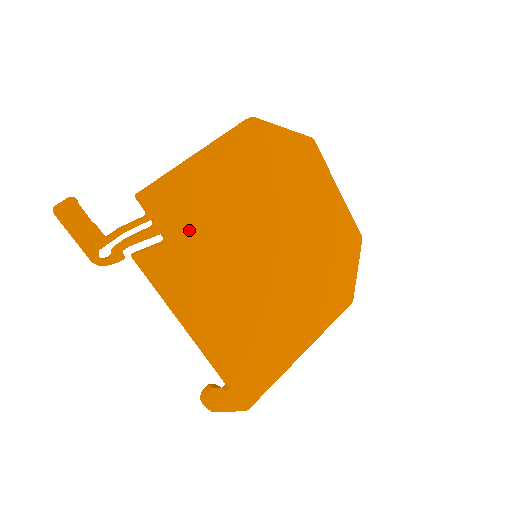
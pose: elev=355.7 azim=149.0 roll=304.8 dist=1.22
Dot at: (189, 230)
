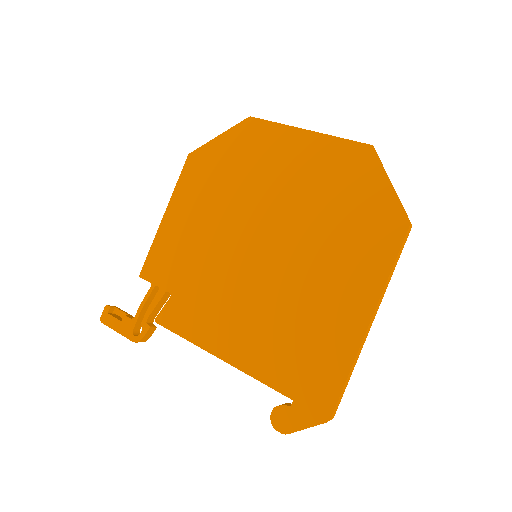
Dot at: (183, 276)
